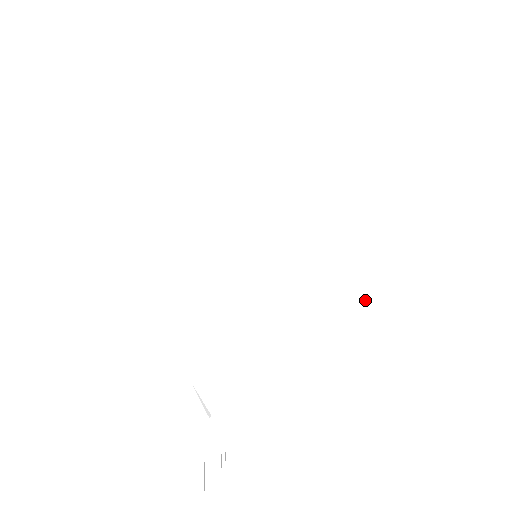
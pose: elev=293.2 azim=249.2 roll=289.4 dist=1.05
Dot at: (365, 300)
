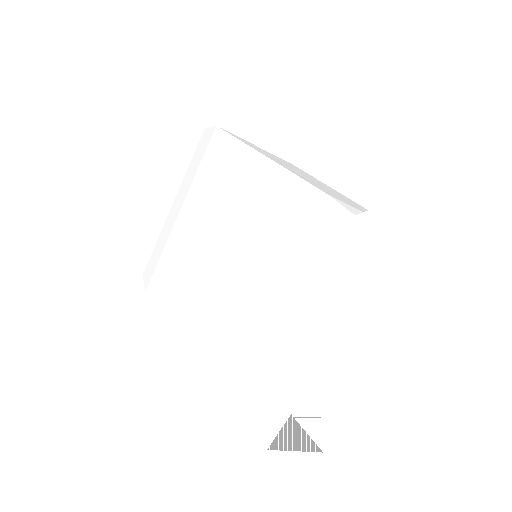
Dot at: (299, 236)
